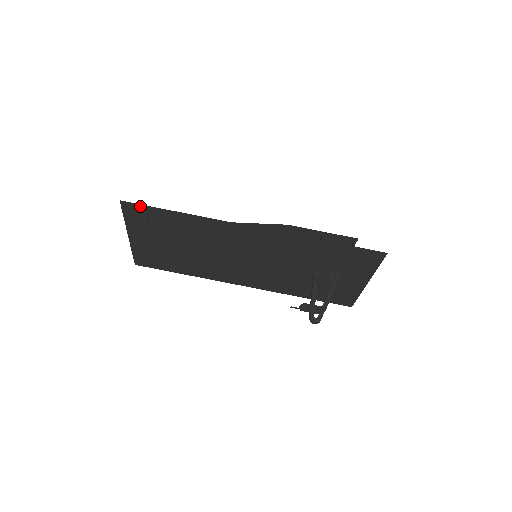
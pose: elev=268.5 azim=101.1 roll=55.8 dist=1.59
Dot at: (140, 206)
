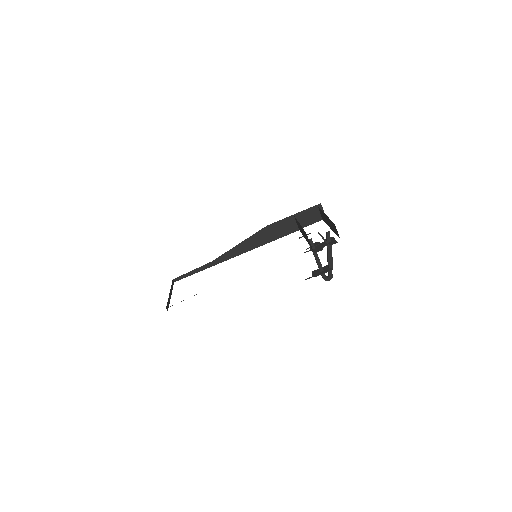
Dot at: occluded
